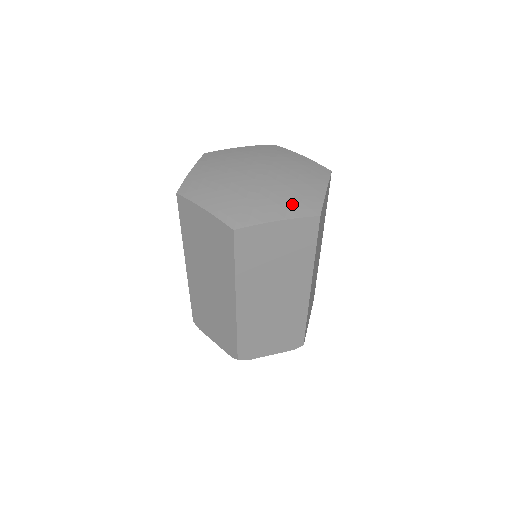
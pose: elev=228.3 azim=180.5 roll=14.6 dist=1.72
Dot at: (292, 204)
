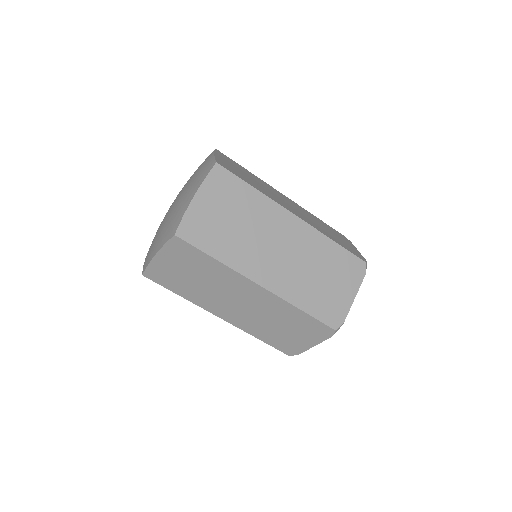
Dot at: (166, 231)
